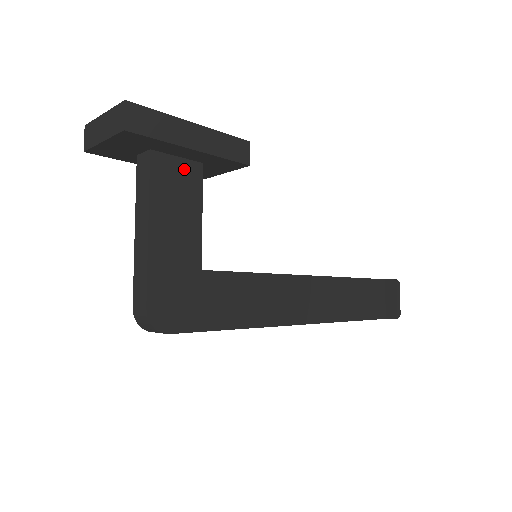
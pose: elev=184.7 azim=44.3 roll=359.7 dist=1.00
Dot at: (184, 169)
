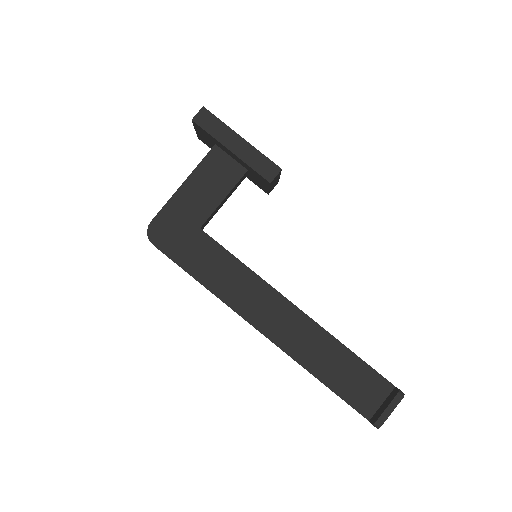
Dot at: (231, 166)
